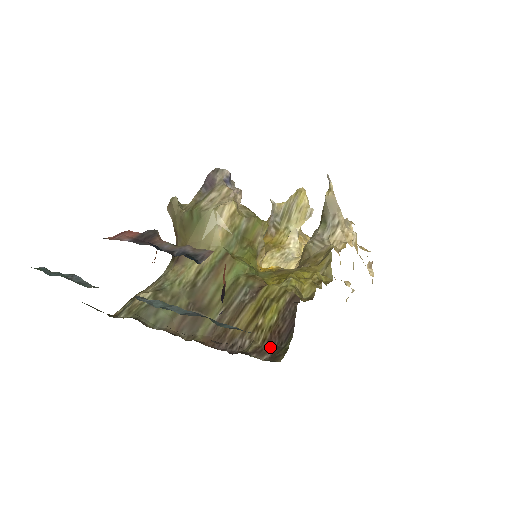
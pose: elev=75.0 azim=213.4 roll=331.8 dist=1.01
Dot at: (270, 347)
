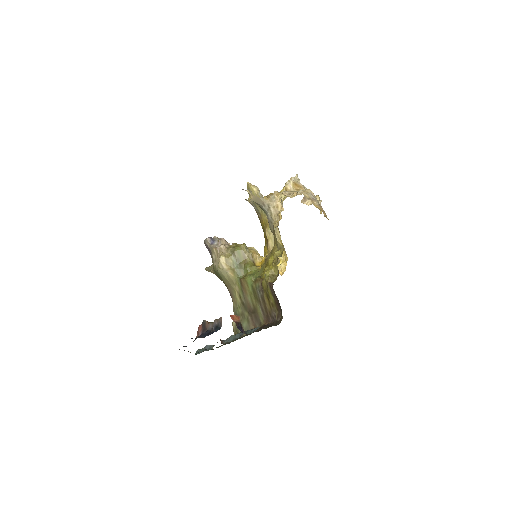
Dot at: (280, 312)
